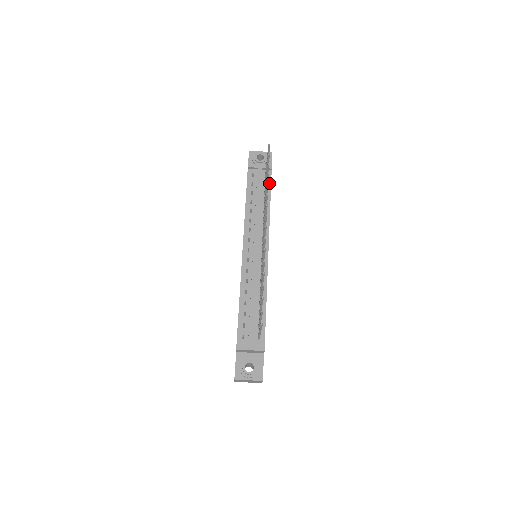
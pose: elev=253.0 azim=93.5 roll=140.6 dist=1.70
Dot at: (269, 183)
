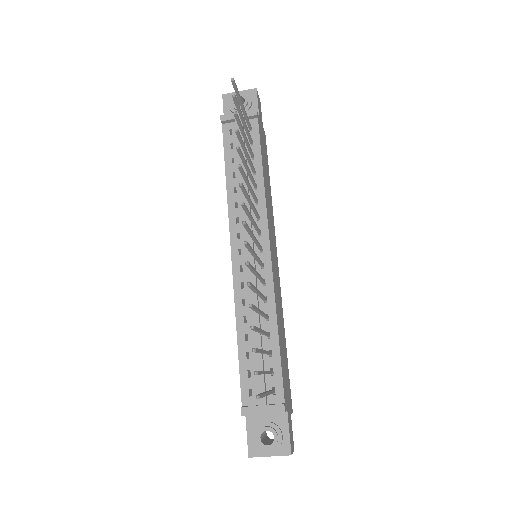
Dot at: (256, 139)
